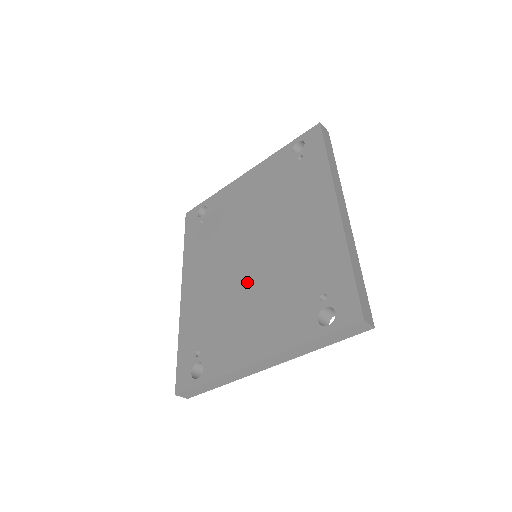
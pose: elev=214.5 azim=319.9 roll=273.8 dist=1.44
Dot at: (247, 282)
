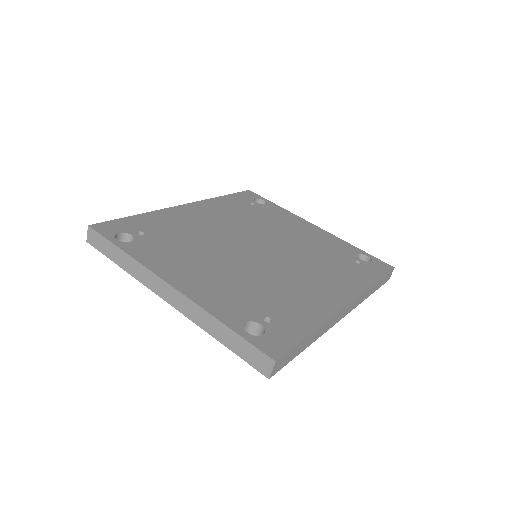
Dot at: (232, 254)
